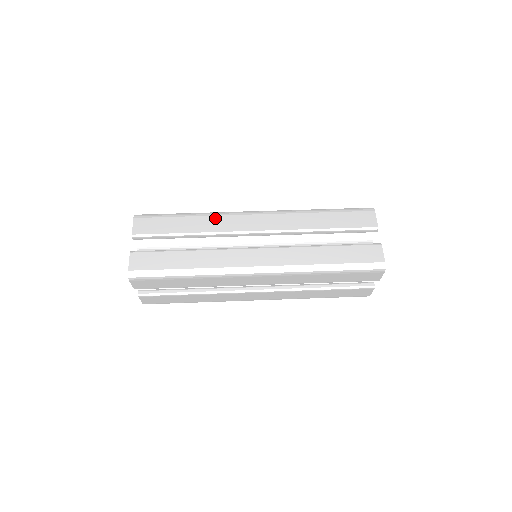
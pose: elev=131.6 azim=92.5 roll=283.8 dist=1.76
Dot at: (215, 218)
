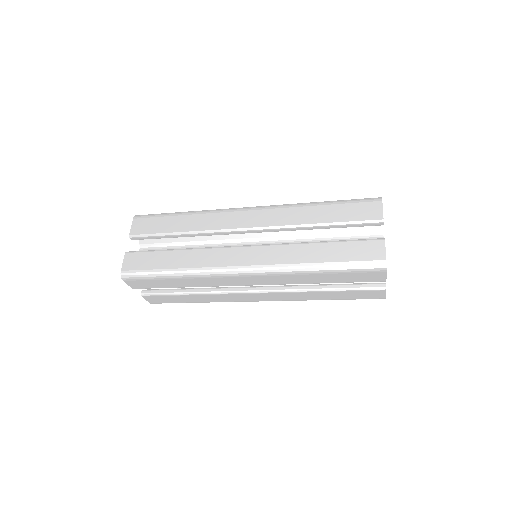
Dot at: occluded
